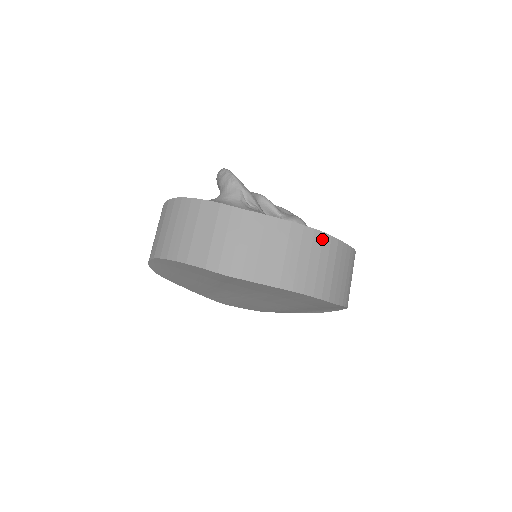
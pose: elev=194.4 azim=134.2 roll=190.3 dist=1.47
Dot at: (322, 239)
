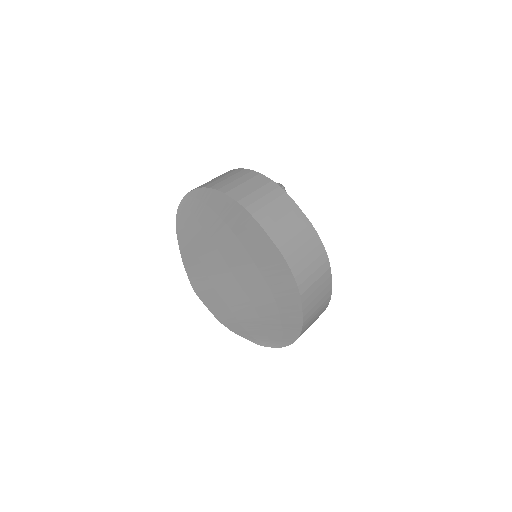
Dot at: (322, 253)
